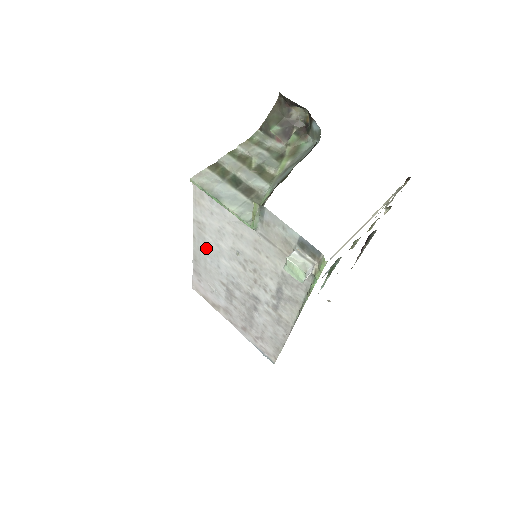
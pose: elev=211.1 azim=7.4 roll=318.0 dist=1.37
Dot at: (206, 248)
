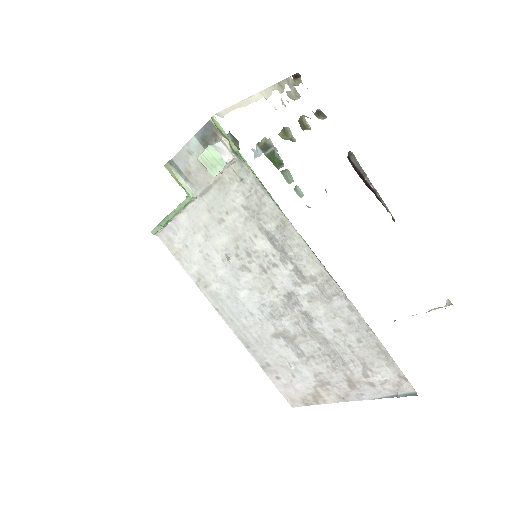
Dot at: (228, 306)
